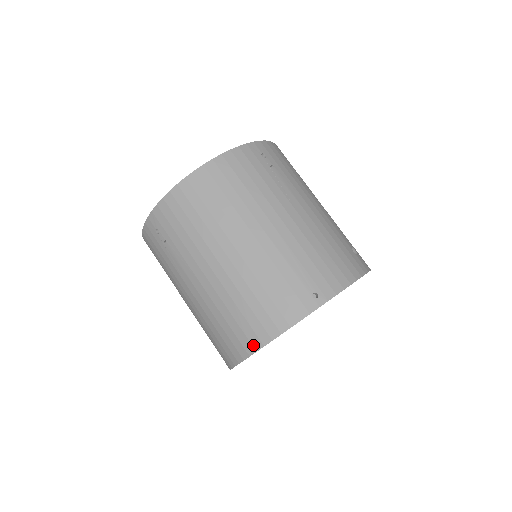
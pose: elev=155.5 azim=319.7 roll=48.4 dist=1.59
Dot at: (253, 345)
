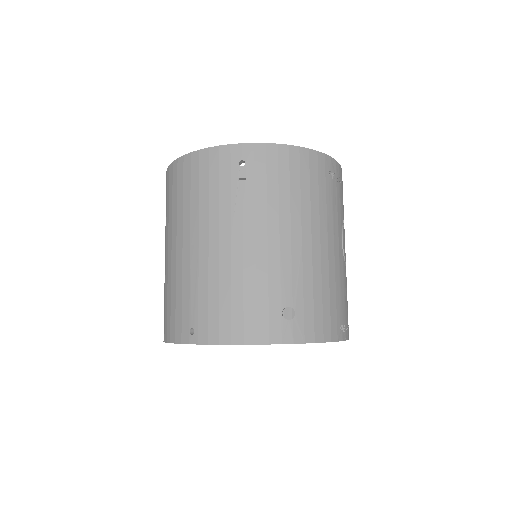
Dot at: occluded
